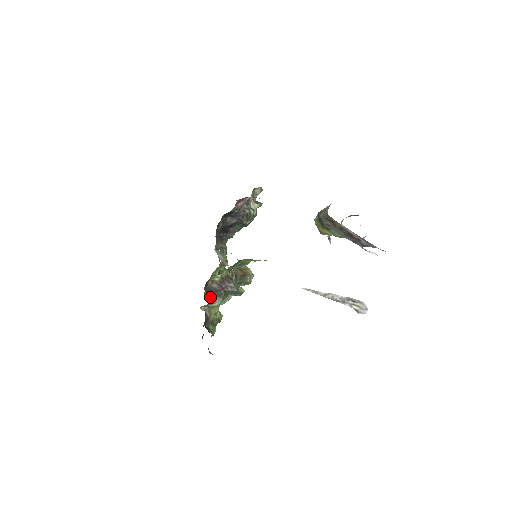
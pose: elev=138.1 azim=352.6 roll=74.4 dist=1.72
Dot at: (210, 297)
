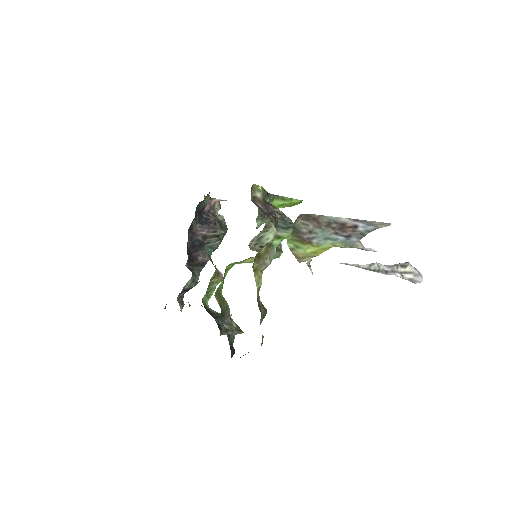
Dot at: occluded
